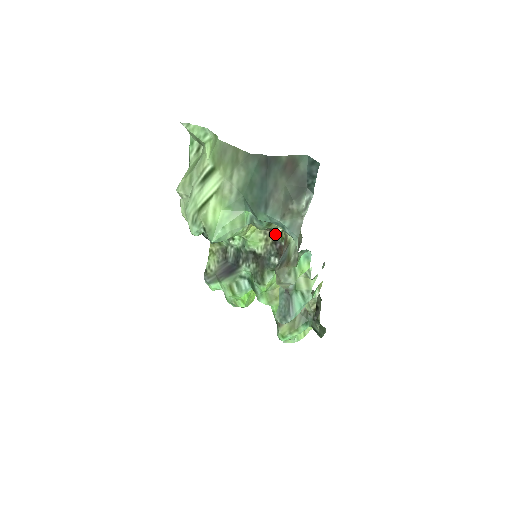
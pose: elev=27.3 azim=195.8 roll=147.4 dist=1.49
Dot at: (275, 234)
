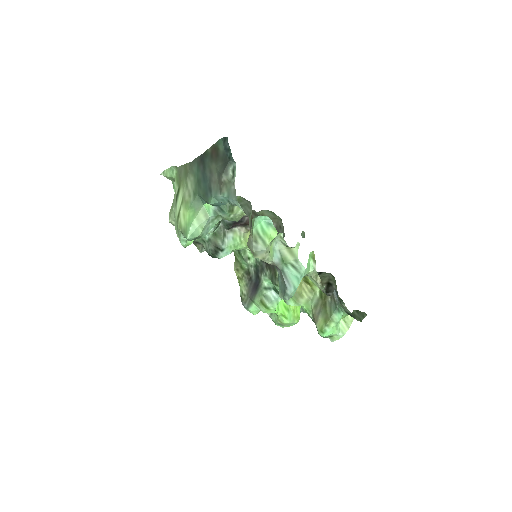
Dot at: occluded
